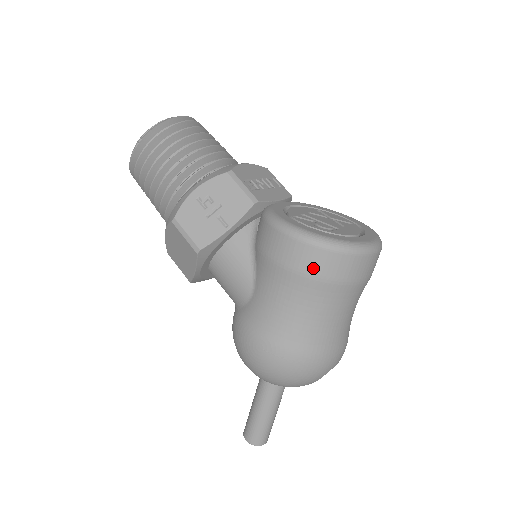
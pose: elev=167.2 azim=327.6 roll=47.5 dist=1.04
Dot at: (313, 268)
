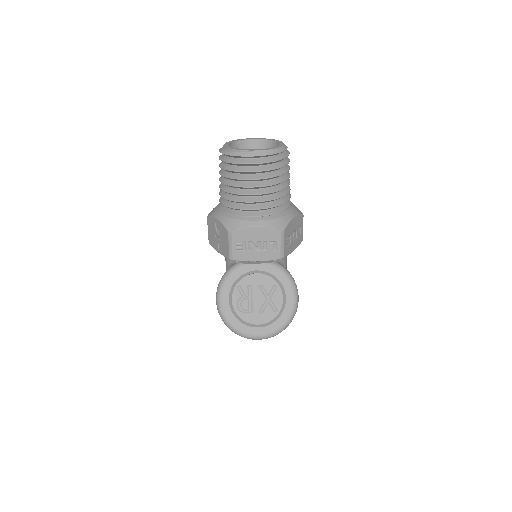
Dot at: occluded
